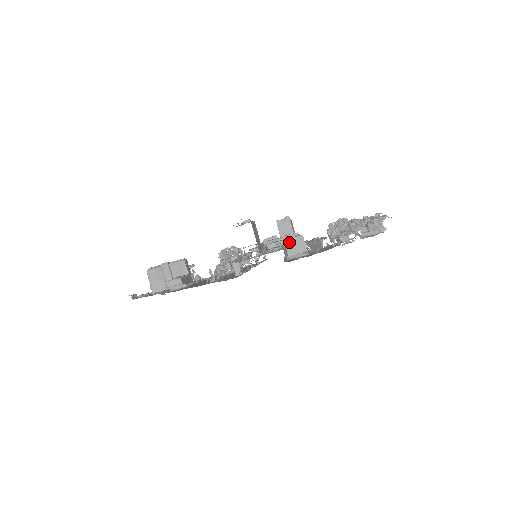
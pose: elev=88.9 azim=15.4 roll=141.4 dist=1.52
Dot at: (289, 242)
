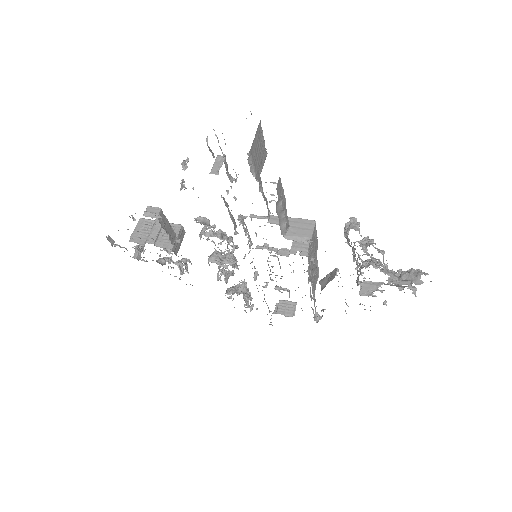
Dot at: (296, 221)
